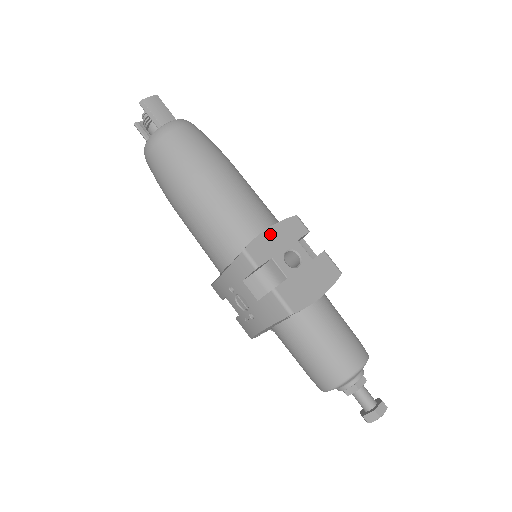
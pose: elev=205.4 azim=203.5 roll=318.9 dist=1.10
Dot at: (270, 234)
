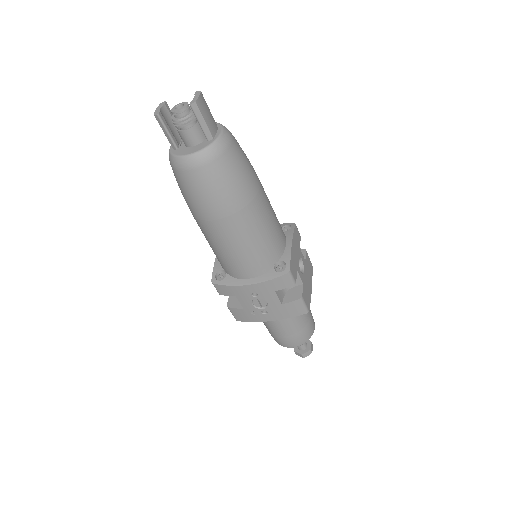
Dot at: (293, 249)
